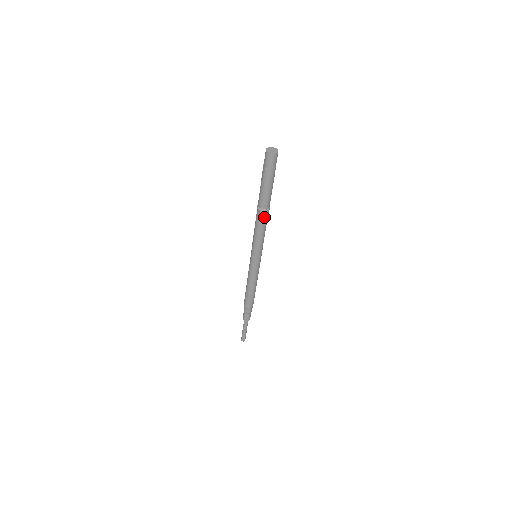
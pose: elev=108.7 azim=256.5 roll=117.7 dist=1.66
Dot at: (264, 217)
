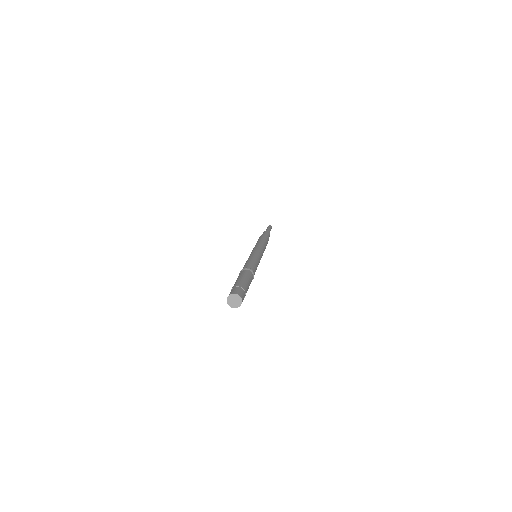
Dot at: occluded
